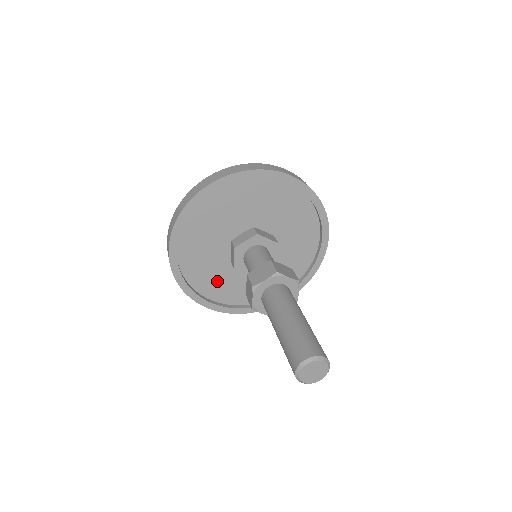
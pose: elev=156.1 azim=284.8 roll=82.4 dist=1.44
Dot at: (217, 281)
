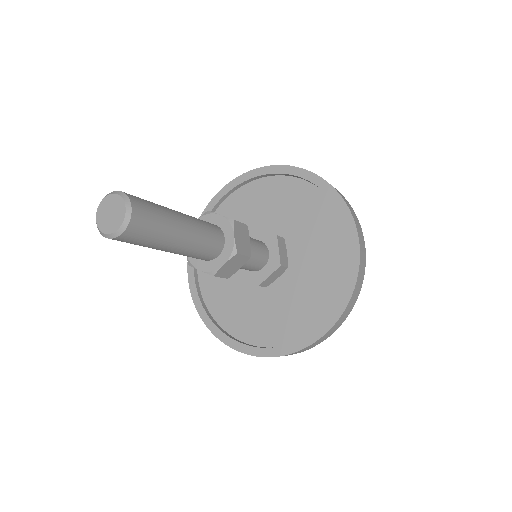
Dot at: (238, 310)
